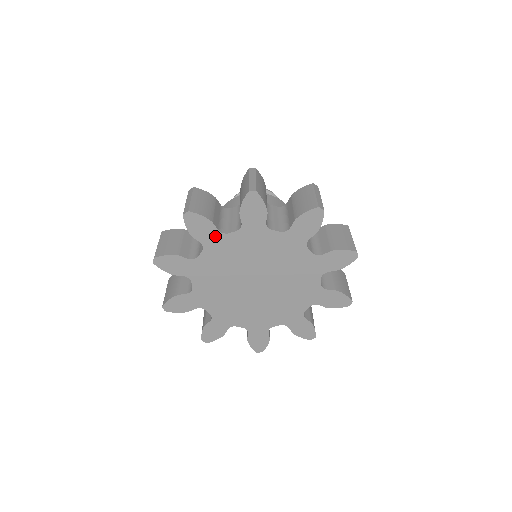
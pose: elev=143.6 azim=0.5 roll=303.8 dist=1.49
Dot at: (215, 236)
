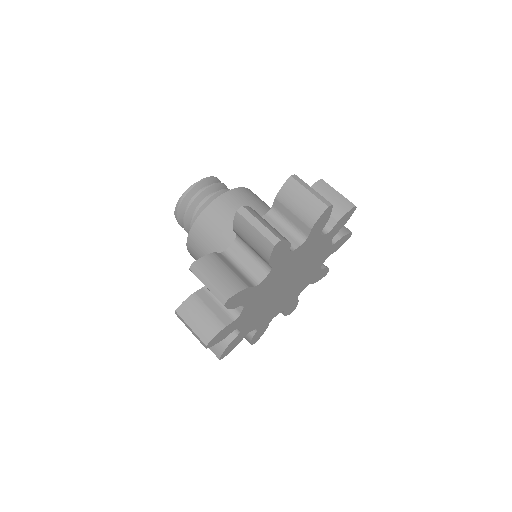
Dot at: (285, 256)
